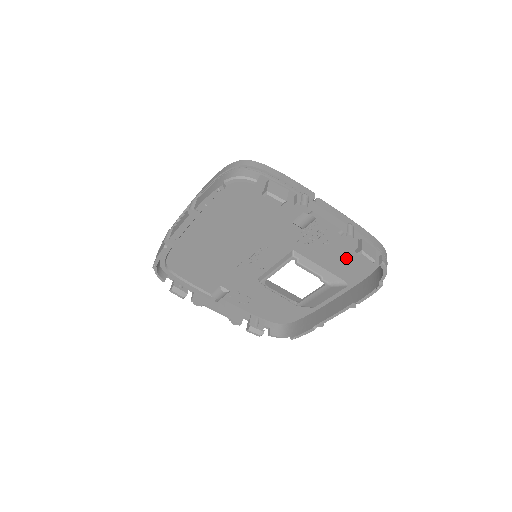
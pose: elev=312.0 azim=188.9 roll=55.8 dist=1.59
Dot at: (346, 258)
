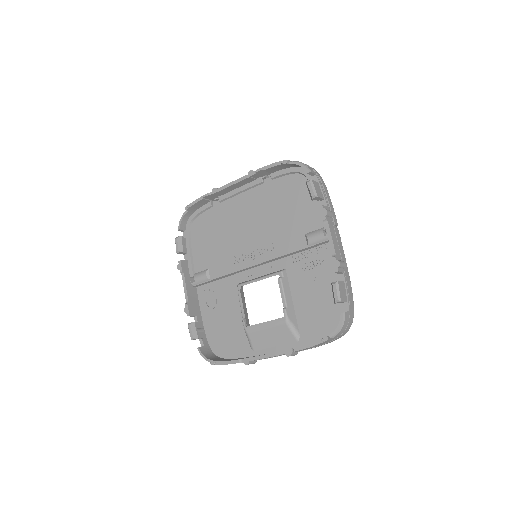
Dot at: (318, 305)
